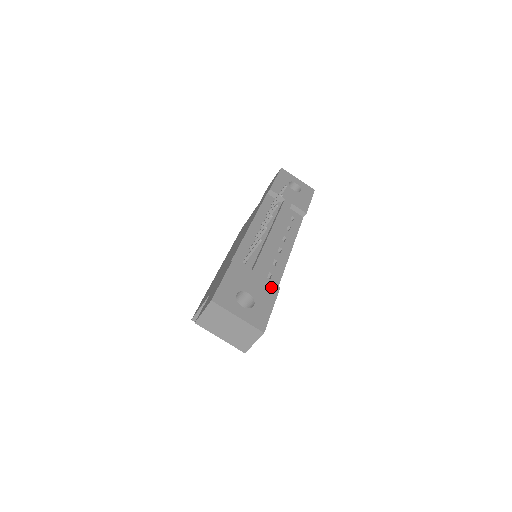
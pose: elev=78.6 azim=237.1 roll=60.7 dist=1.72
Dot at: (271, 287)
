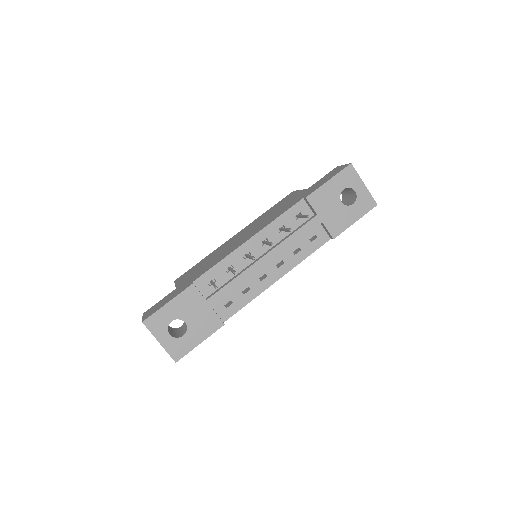
Dot at: (215, 322)
